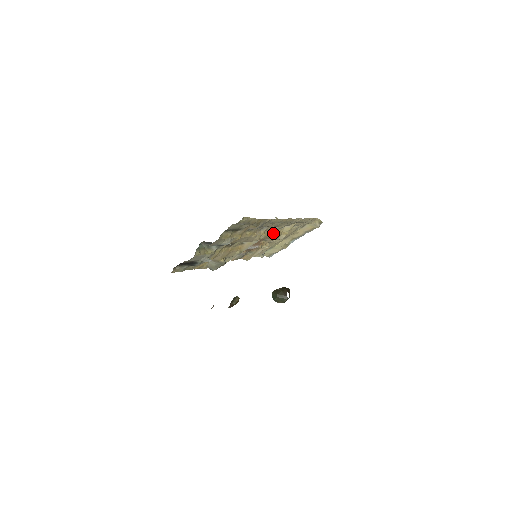
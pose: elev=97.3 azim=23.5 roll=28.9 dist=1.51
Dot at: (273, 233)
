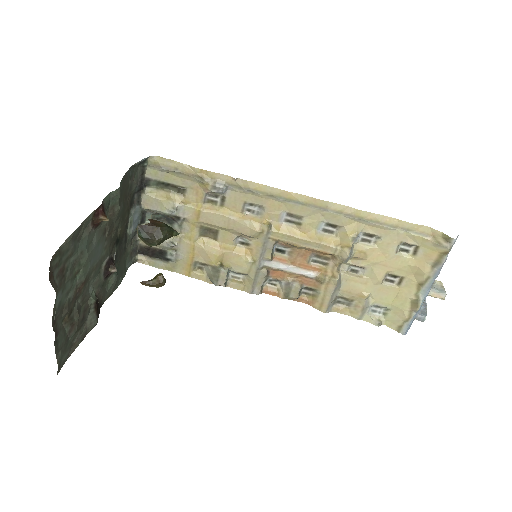
Dot at: (304, 234)
